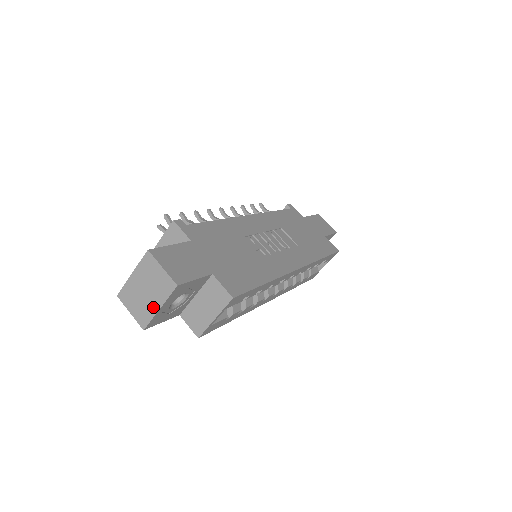
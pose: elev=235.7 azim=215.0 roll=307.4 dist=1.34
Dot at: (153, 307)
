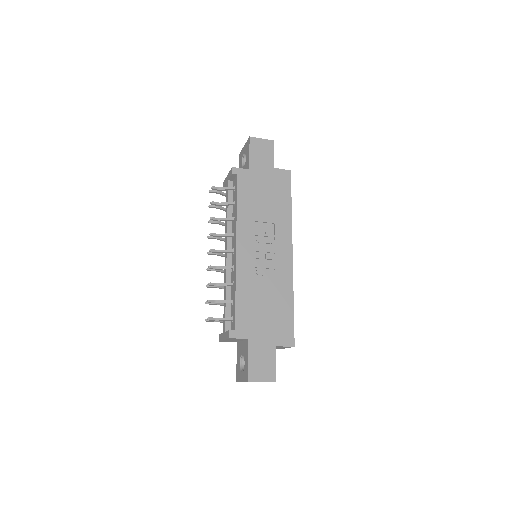
Dot at: occluded
